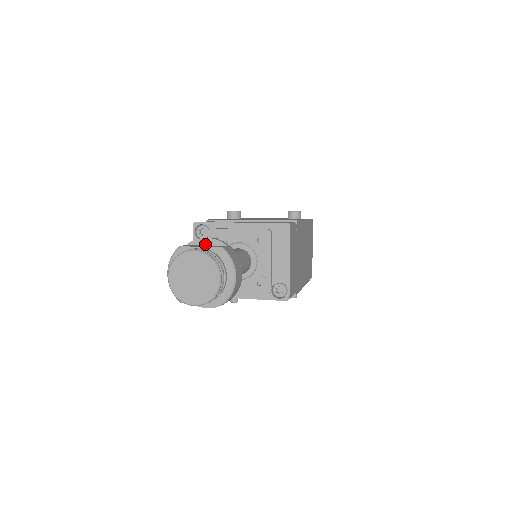
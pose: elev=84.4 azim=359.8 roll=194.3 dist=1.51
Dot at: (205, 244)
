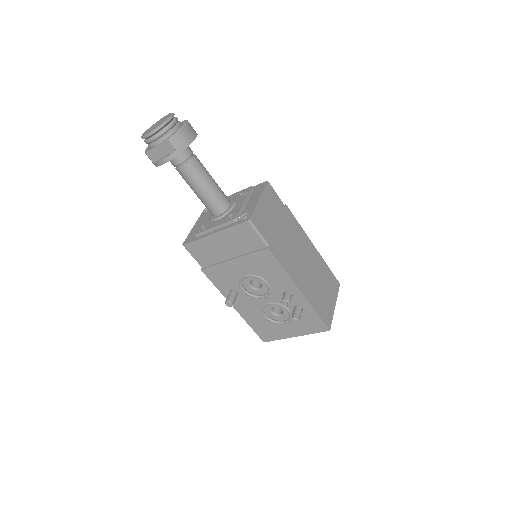
Dot at: occluded
